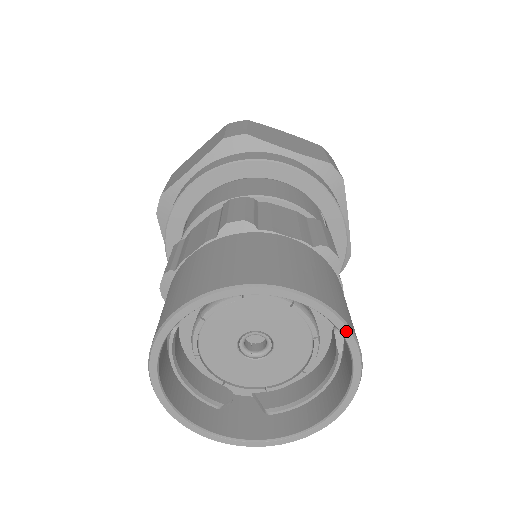
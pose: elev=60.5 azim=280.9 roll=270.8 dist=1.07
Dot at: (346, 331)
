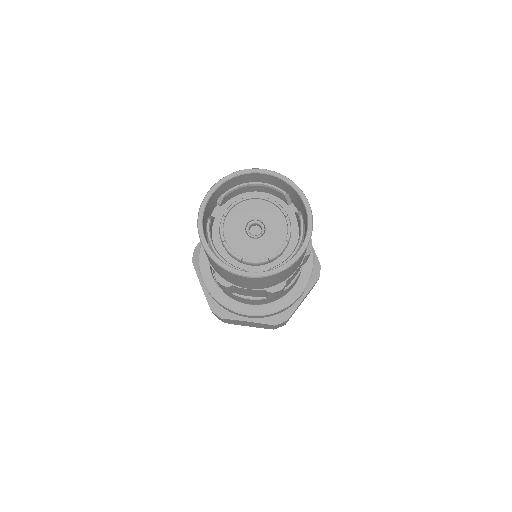
Dot at: (293, 184)
